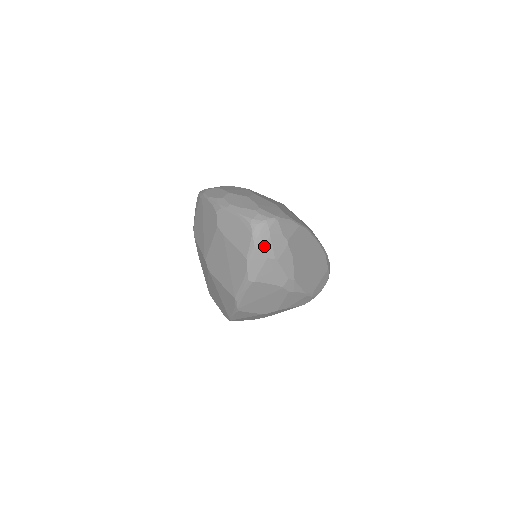
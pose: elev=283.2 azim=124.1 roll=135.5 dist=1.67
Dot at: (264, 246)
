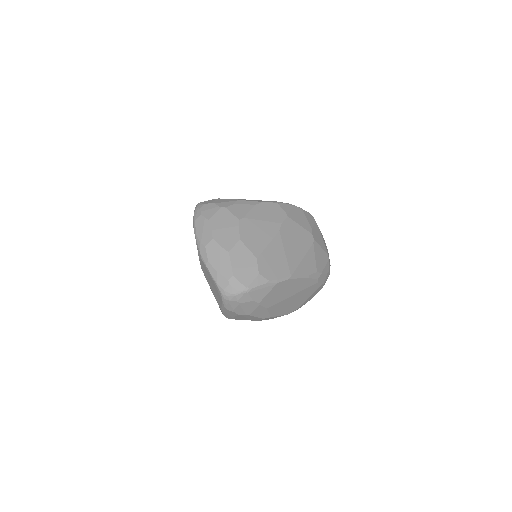
Dot at: (234, 309)
